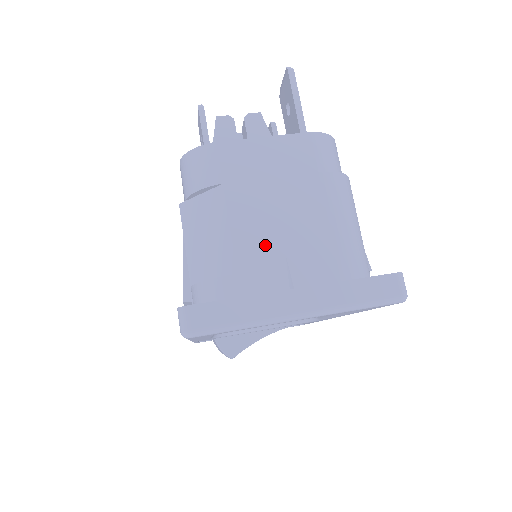
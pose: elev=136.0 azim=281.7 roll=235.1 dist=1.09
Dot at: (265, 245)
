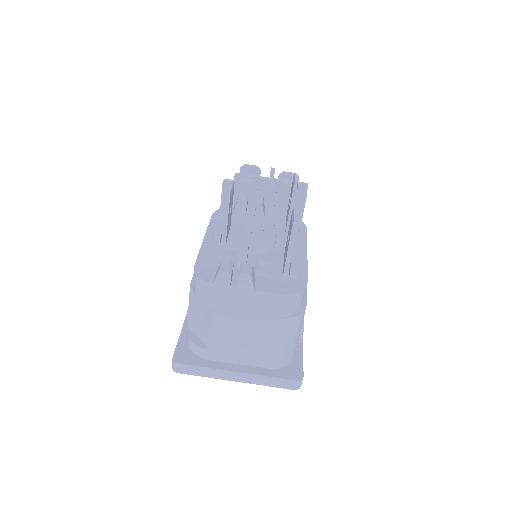
Dot at: (230, 342)
